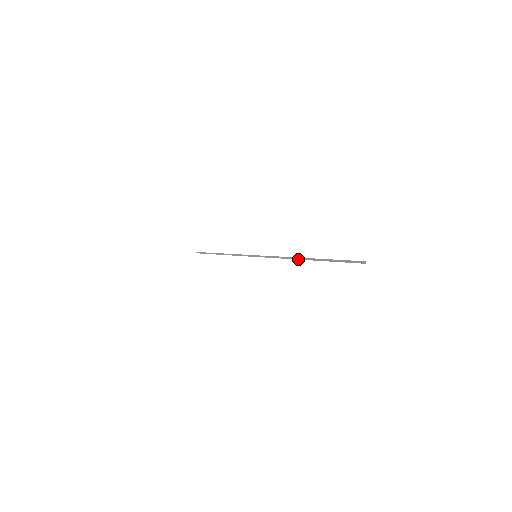
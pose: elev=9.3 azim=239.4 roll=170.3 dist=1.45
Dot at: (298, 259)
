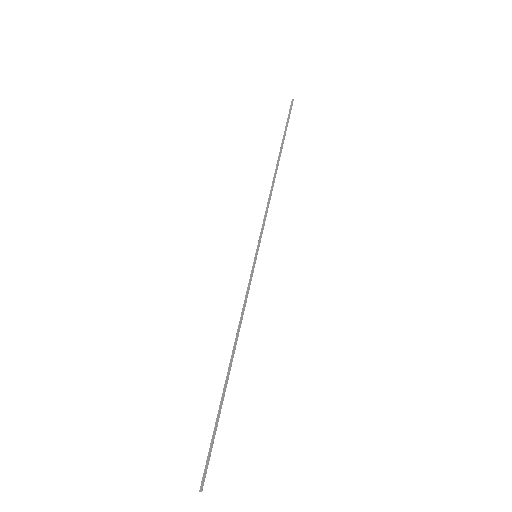
Dot at: (231, 356)
